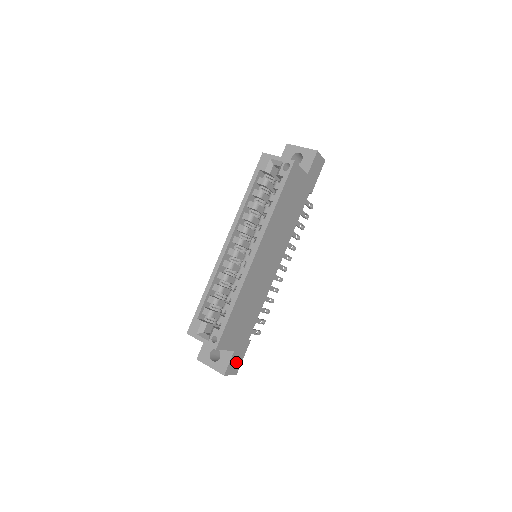
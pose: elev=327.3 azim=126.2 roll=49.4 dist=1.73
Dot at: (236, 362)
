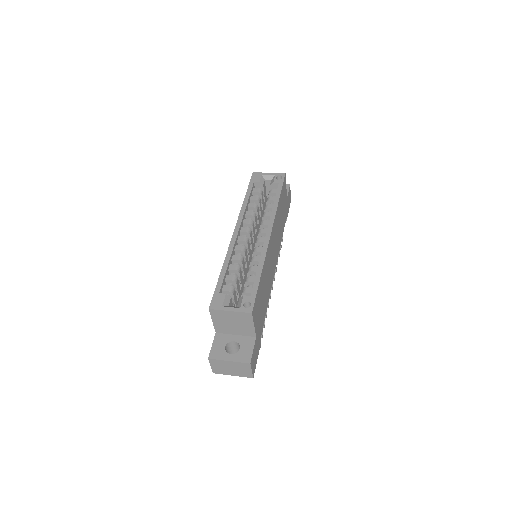
Dot at: (255, 357)
